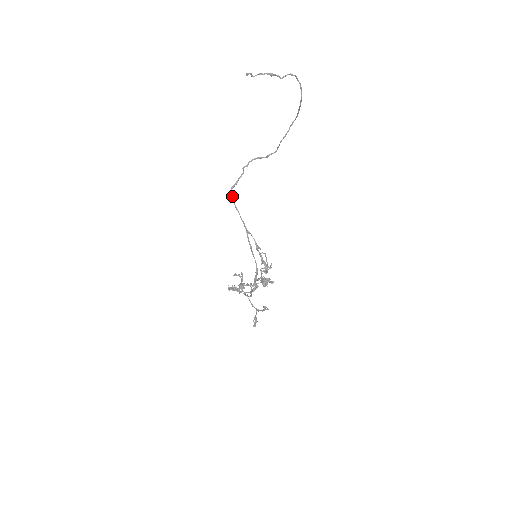
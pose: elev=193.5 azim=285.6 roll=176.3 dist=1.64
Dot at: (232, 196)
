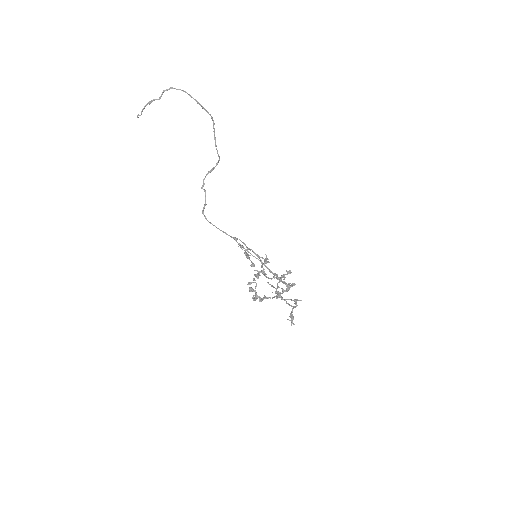
Dot at: (205, 217)
